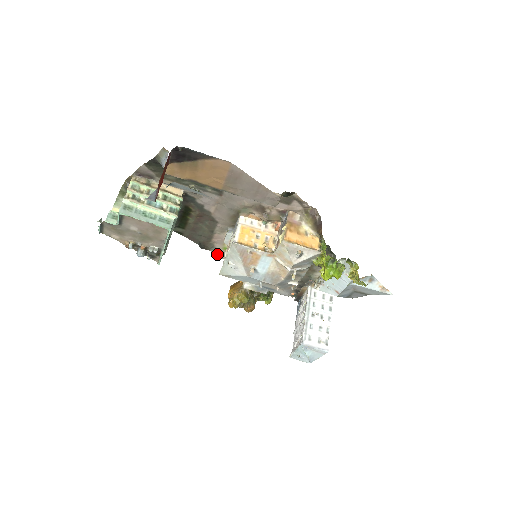
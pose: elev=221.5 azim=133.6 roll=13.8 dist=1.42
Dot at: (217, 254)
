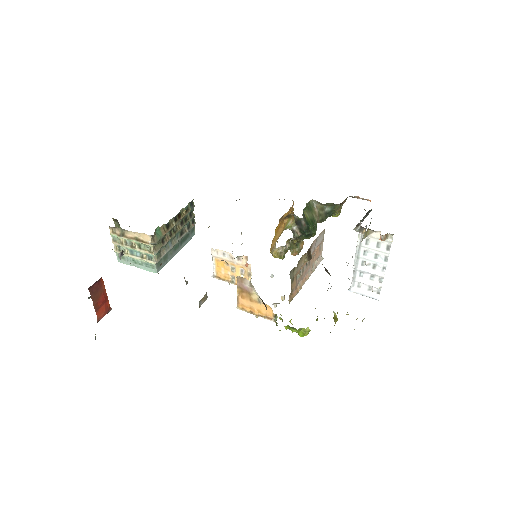
Dot at: occluded
